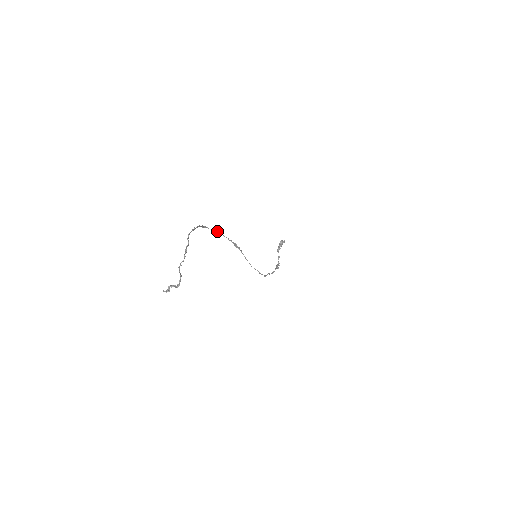
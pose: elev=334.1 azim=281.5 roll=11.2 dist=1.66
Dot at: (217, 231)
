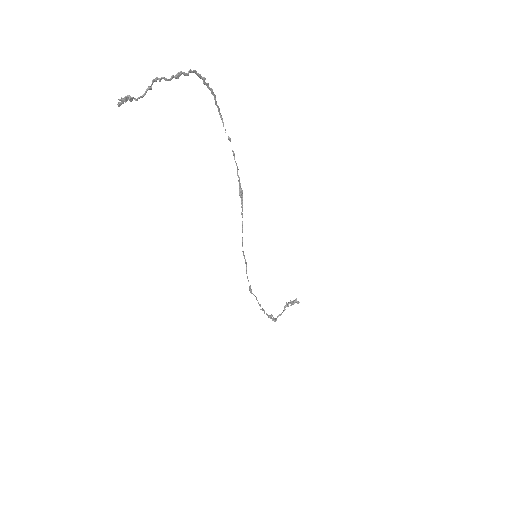
Dot at: occluded
